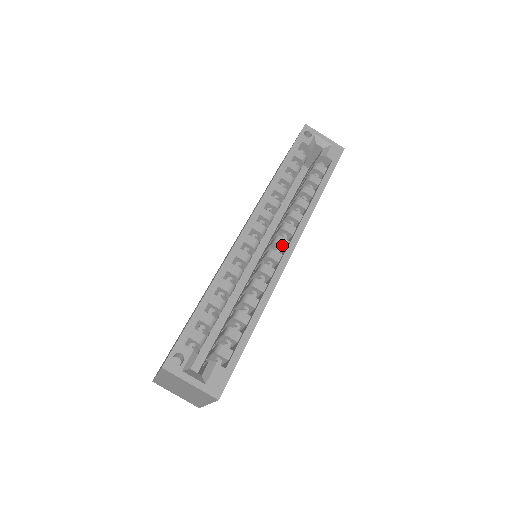
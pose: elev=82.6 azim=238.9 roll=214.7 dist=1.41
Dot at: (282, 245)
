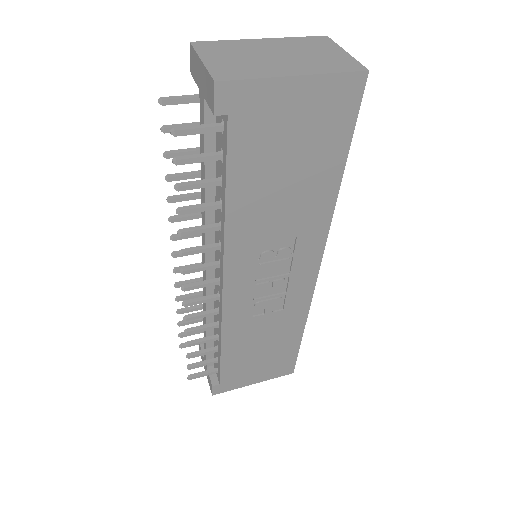
Dot at: occluded
